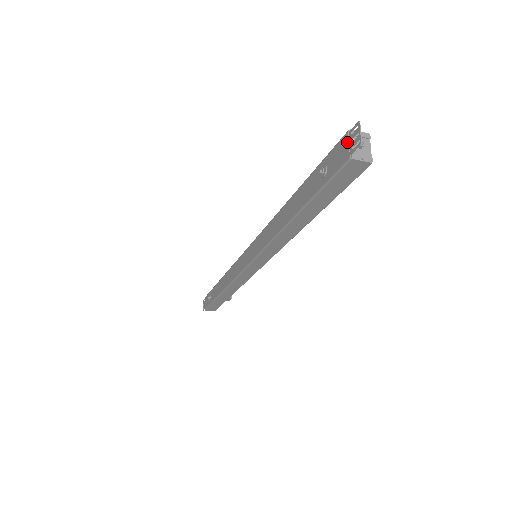
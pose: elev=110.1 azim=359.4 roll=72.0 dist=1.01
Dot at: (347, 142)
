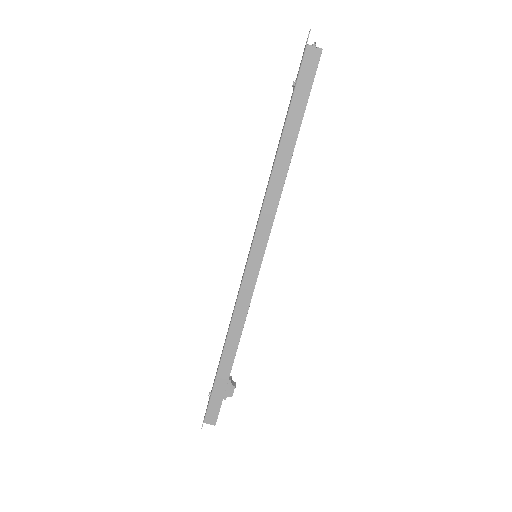
Dot at: (304, 48)
